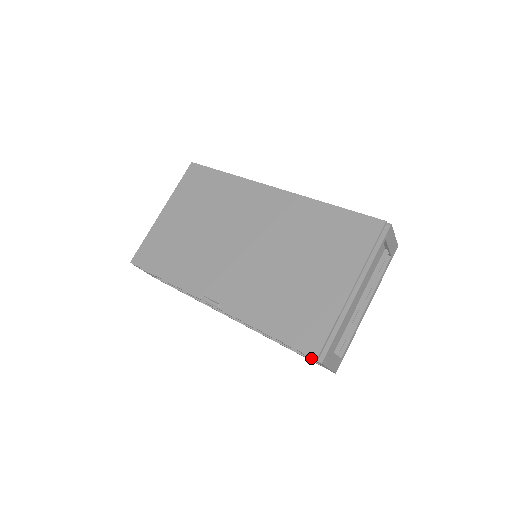
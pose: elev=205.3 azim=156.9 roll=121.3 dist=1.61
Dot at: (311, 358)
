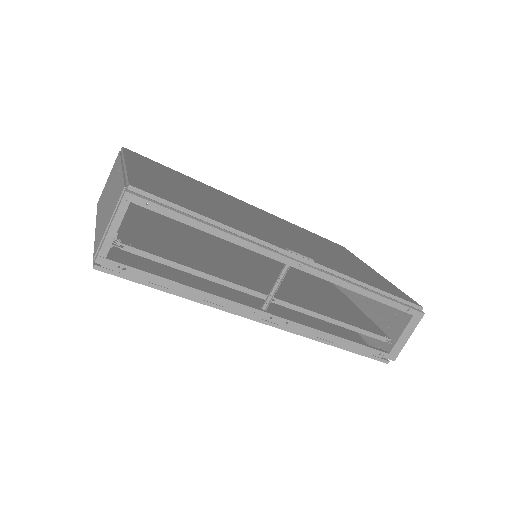
Dot at: (416, 310)
